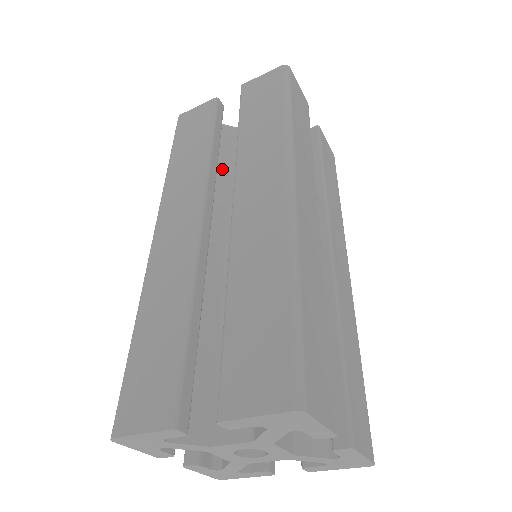
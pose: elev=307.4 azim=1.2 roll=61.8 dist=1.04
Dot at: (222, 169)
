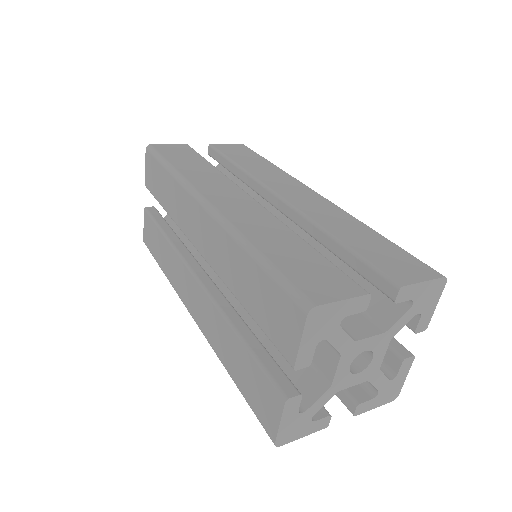
Dot at: occluded
